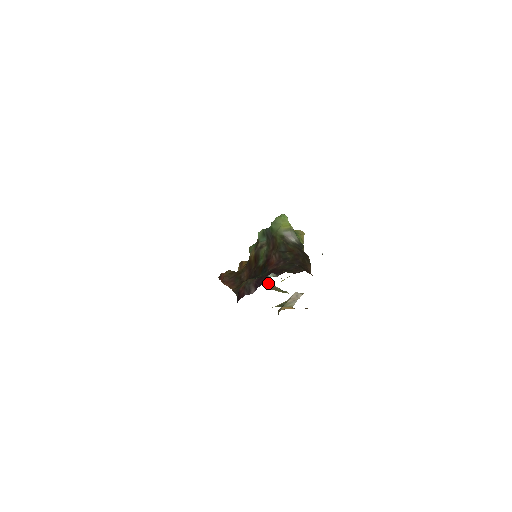
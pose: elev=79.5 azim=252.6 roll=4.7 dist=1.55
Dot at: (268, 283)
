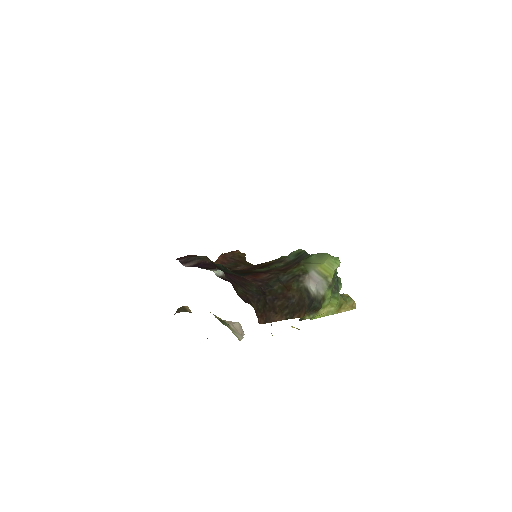
Dot at: occluded
